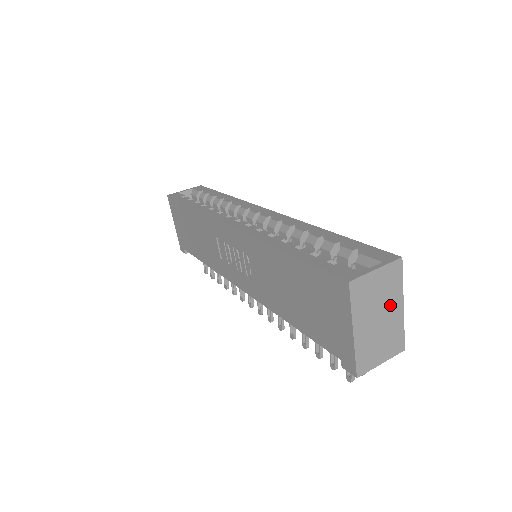
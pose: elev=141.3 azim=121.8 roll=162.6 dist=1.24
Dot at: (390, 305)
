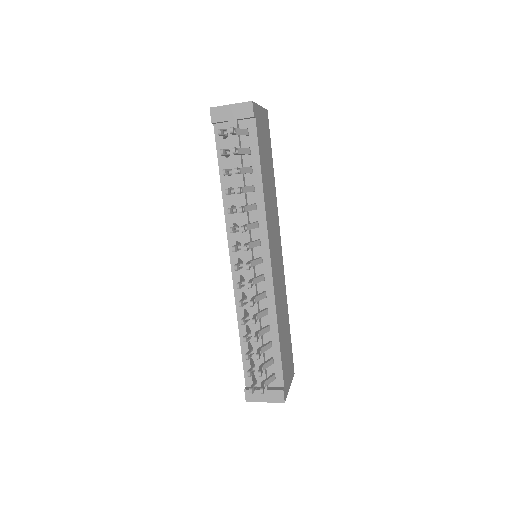
Dot at: occluded
